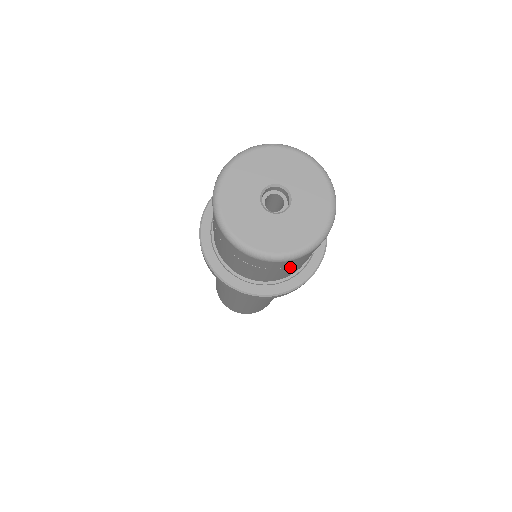
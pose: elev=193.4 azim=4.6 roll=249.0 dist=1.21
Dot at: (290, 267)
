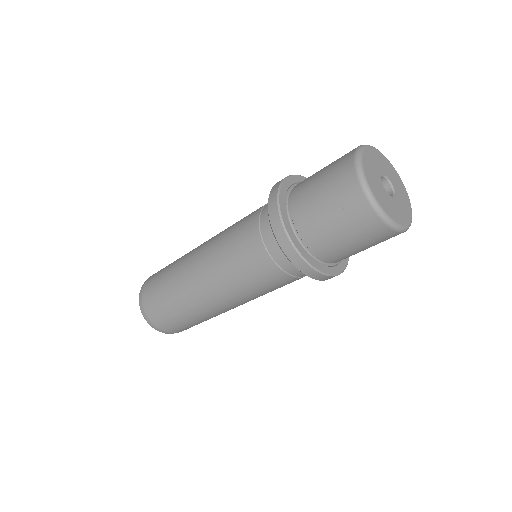
Dot at: (343, 219)
